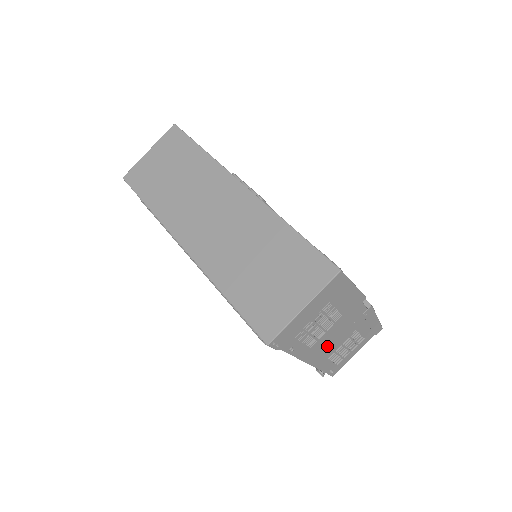
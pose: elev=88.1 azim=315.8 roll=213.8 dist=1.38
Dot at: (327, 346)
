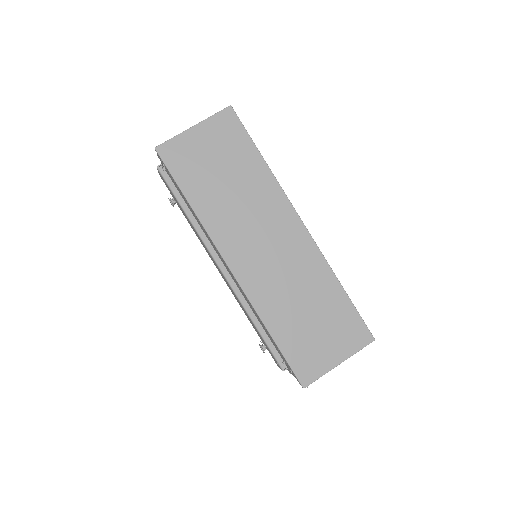
Dot at: occluded
